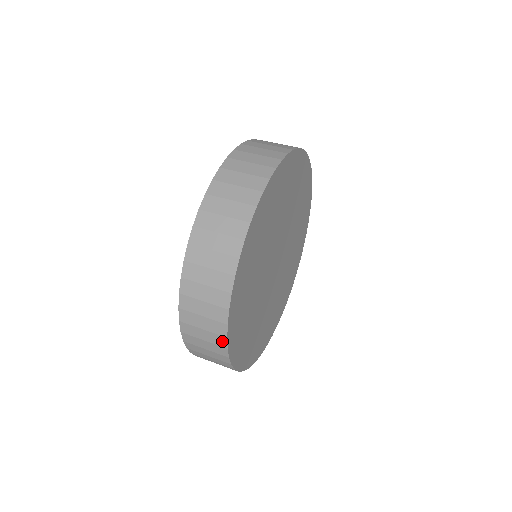
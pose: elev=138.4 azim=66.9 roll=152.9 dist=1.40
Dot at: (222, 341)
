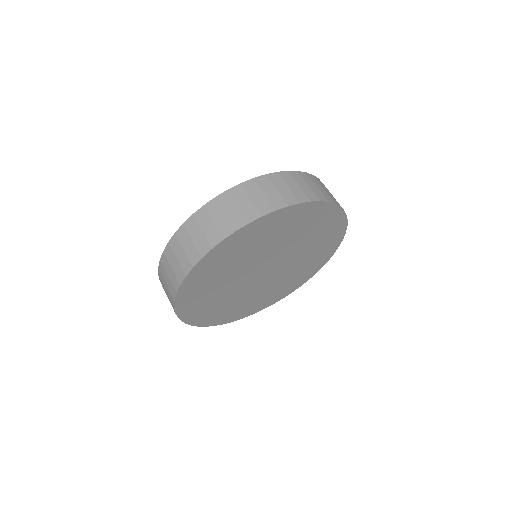
Dot at: (174, 293)
